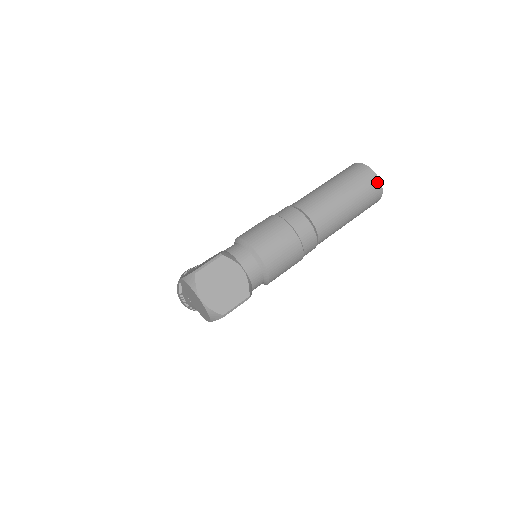
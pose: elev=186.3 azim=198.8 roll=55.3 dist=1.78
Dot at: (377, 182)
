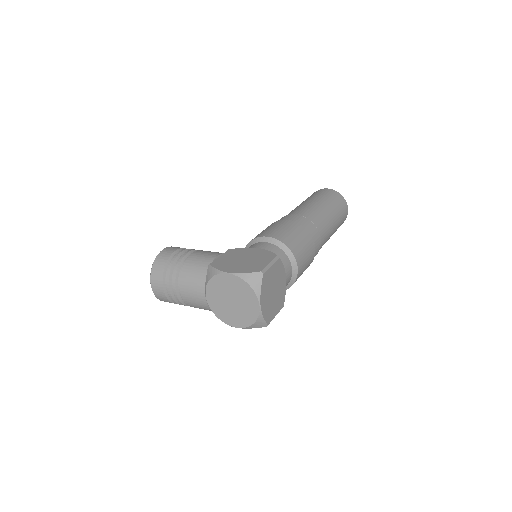
Dot at: (347, 214)
